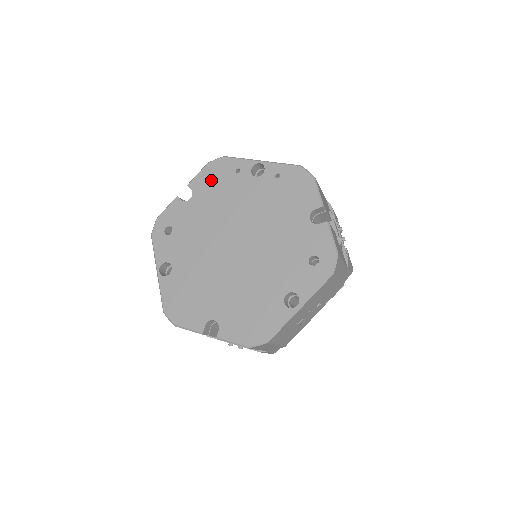
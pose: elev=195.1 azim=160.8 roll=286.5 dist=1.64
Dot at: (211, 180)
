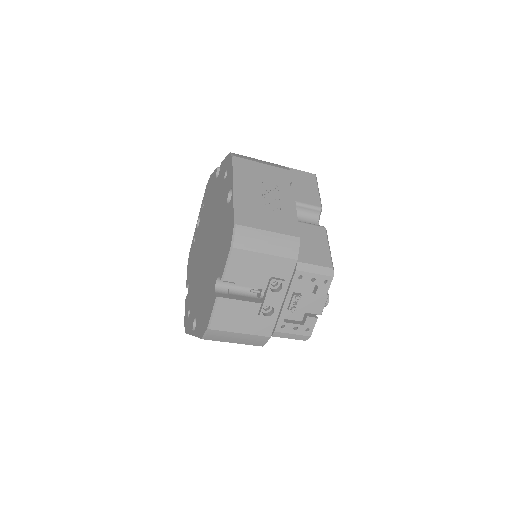
Dot at: (190, 265)
